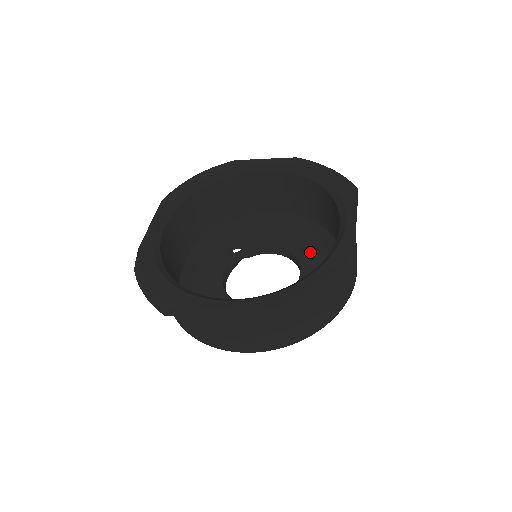
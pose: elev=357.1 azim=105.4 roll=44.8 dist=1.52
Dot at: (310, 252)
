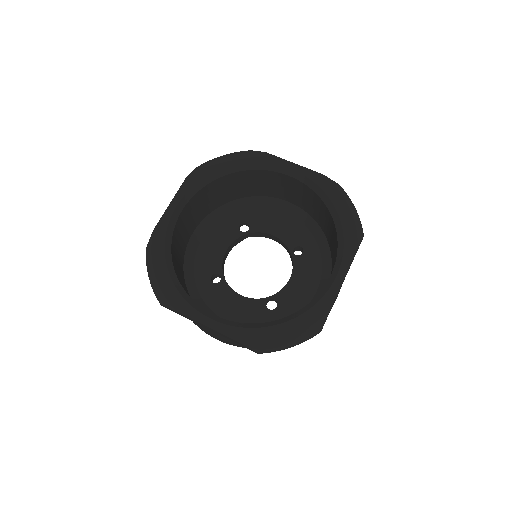
Dot at: (306, 258)
